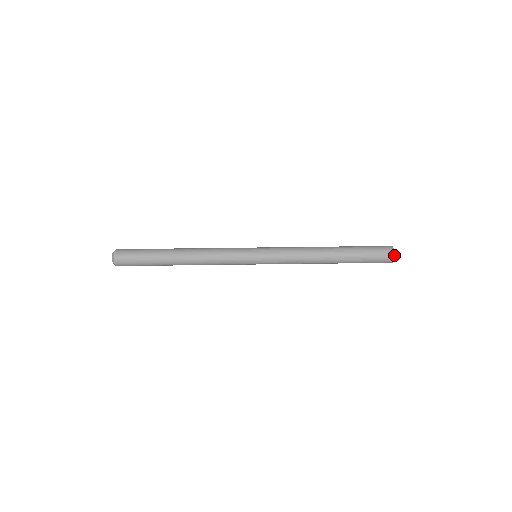
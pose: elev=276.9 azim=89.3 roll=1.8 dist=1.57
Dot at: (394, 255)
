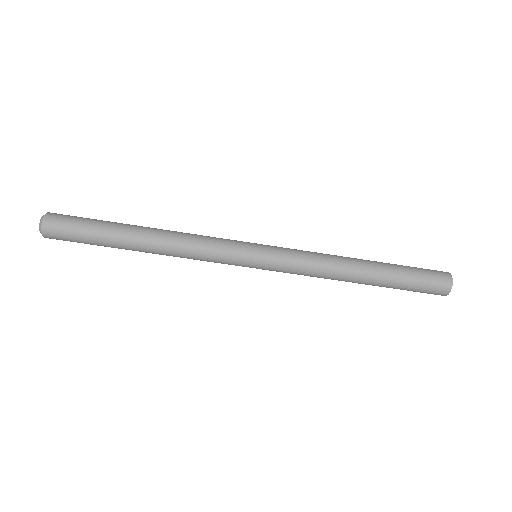
Dot at: (450, 291)
